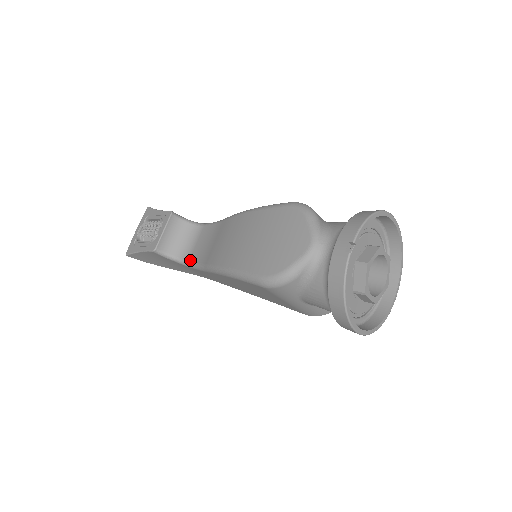
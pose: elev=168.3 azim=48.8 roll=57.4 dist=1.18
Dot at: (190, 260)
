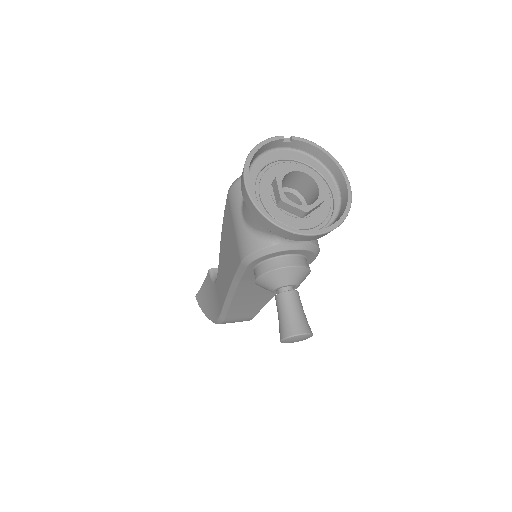
Dot at: occluded
